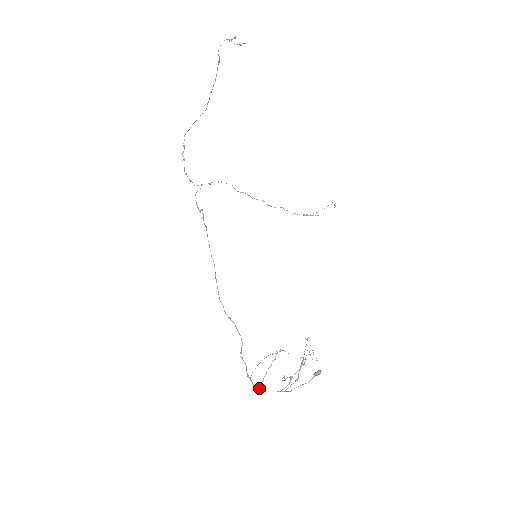
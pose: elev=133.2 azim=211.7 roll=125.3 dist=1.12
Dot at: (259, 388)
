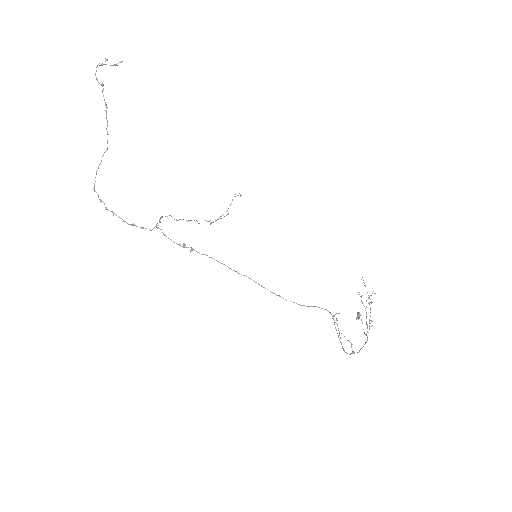
Dot at: (353, 353)
